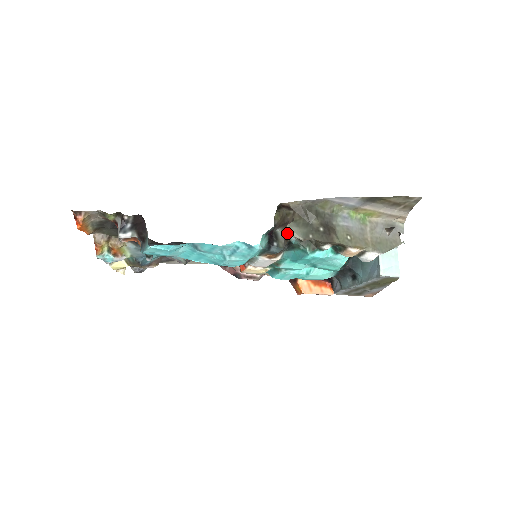
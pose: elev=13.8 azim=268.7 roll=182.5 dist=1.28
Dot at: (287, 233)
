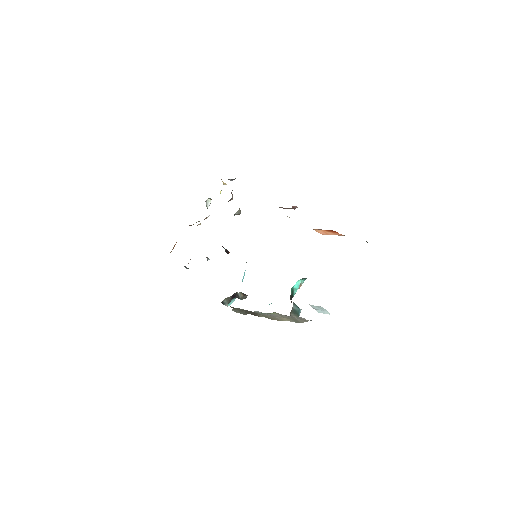
Dot at: occluded
